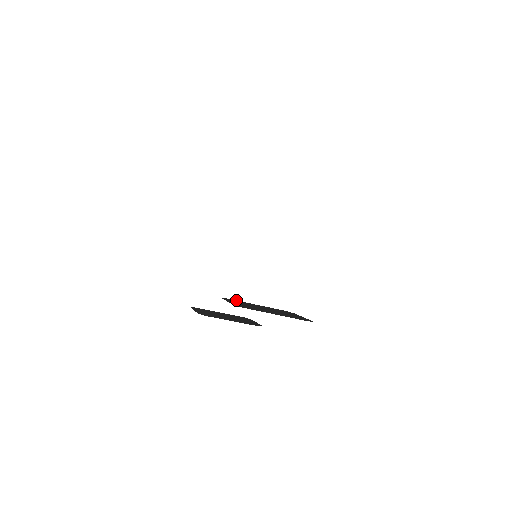
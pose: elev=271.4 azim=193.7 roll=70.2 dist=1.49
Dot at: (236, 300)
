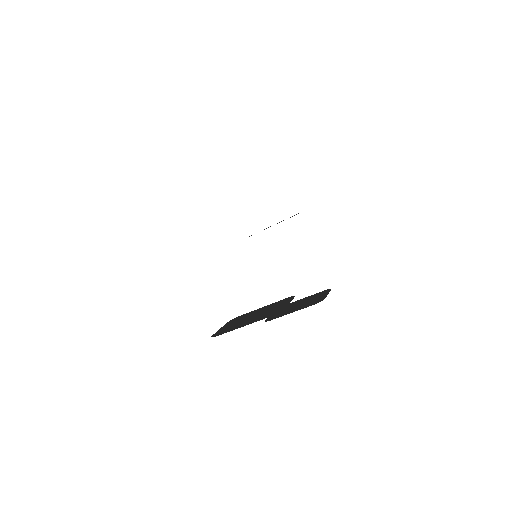
Dot at: (245, 314)
